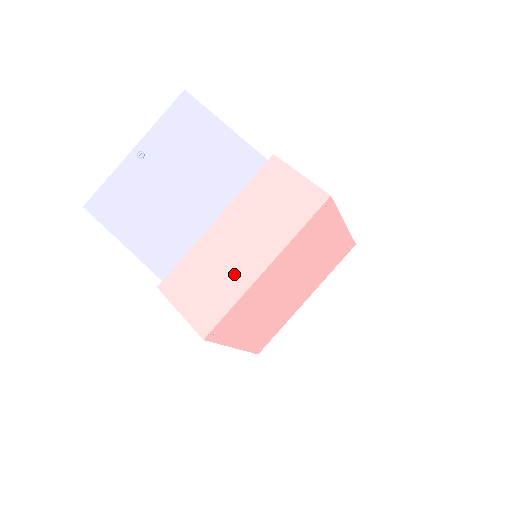
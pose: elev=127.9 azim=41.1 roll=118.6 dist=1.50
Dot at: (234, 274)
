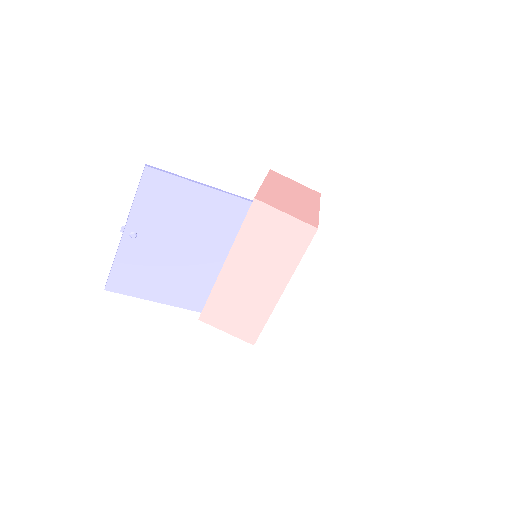
Dot at: (259, 300)
